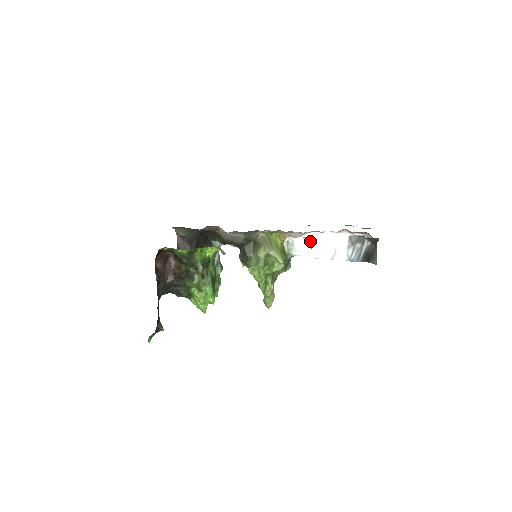
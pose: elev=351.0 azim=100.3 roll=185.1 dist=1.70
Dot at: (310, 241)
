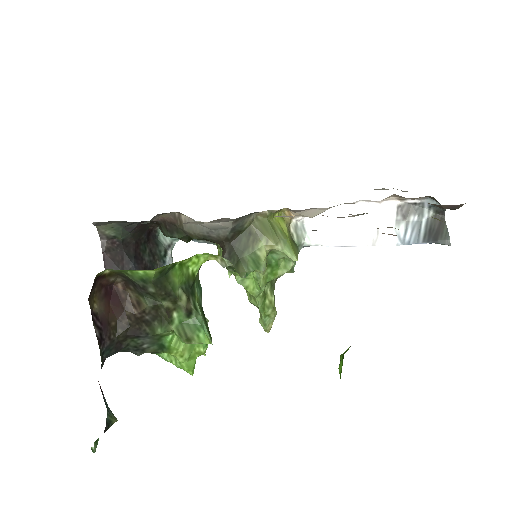
Dot at: (331, 220)
